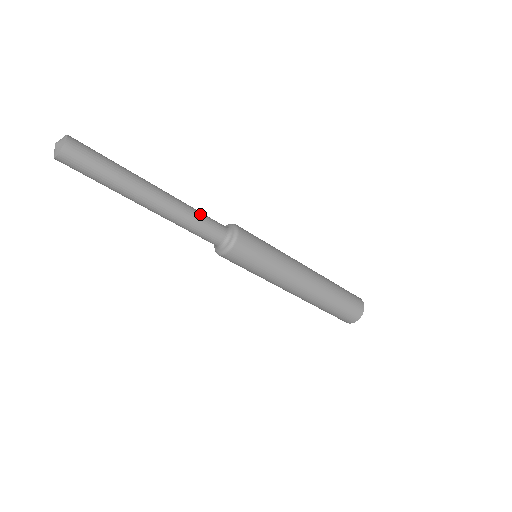
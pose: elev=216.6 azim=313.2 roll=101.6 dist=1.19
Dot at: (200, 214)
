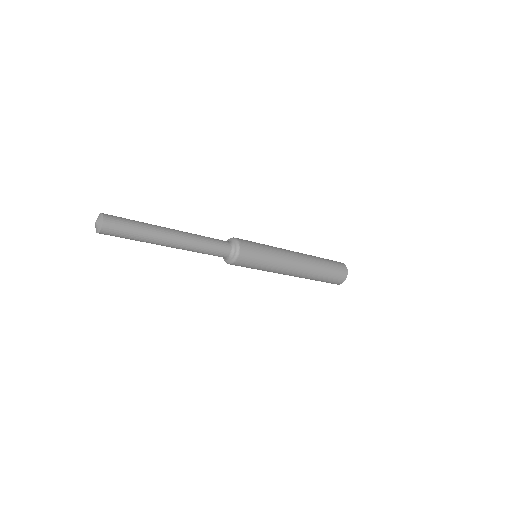
Dot at: (208, 249)
